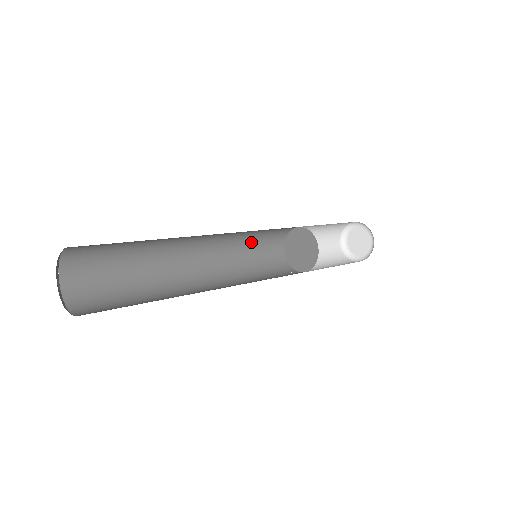
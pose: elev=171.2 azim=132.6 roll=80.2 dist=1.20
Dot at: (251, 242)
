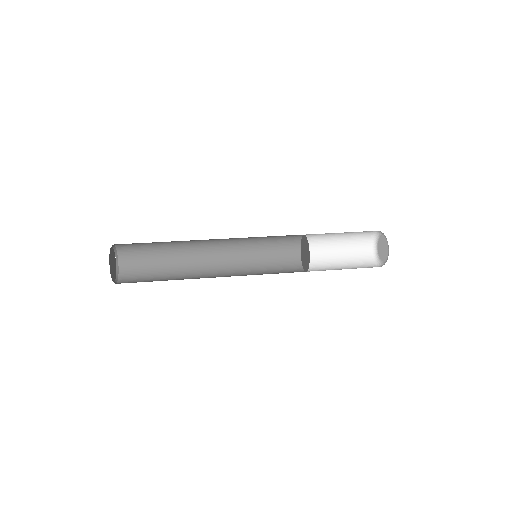
Dot at: (265, 238)
